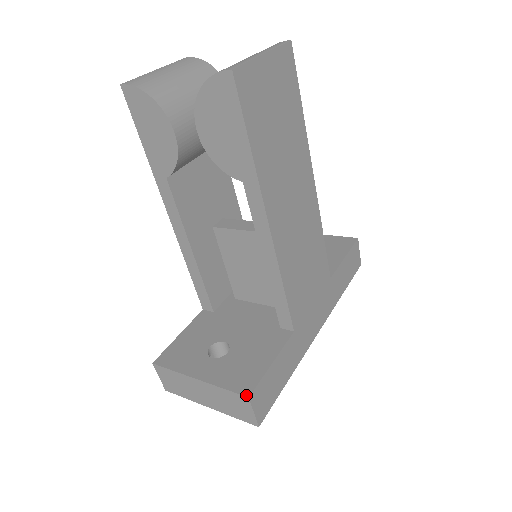
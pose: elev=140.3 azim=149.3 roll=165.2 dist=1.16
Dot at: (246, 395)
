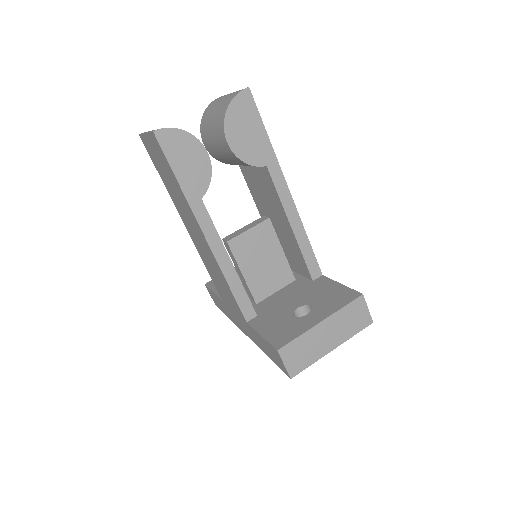
Dot at: (360, 295)
